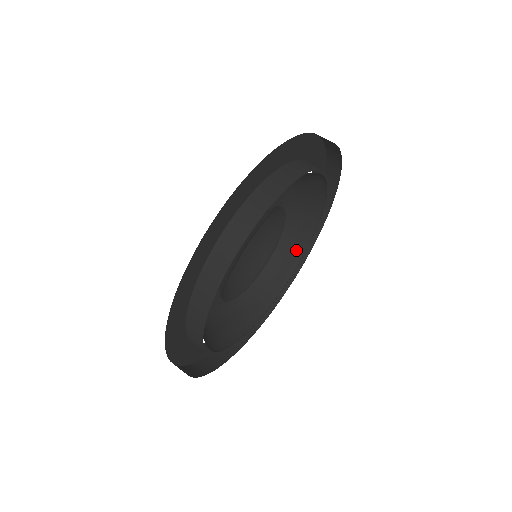
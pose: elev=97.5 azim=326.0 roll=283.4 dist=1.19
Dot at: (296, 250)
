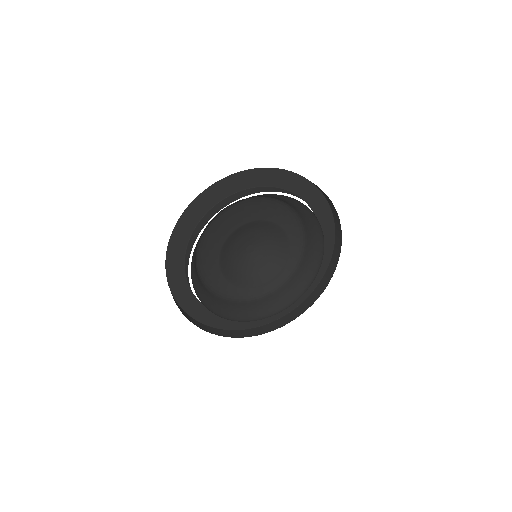
Dot at: (319, 243)
